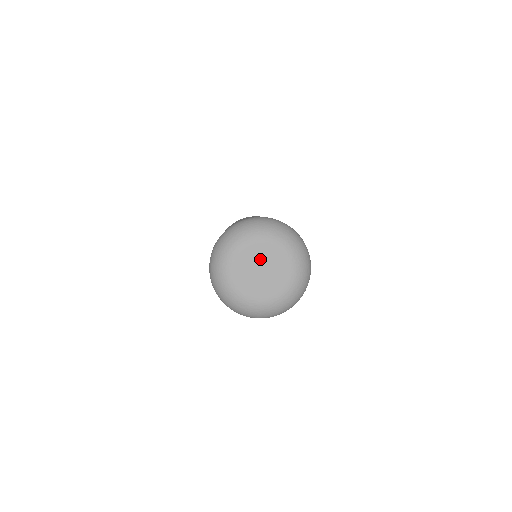
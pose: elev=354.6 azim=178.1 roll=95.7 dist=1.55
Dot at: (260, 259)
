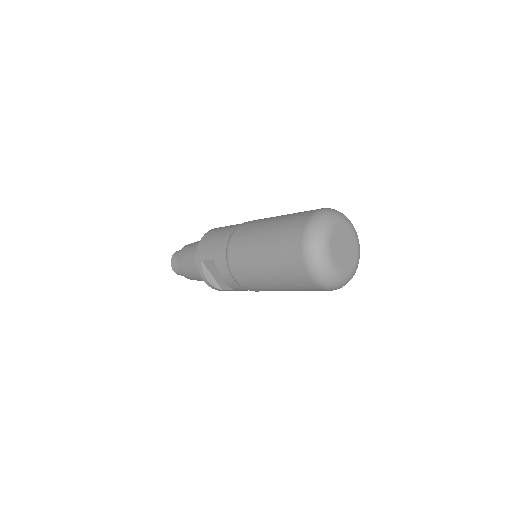
Dot at: (340, 240)
